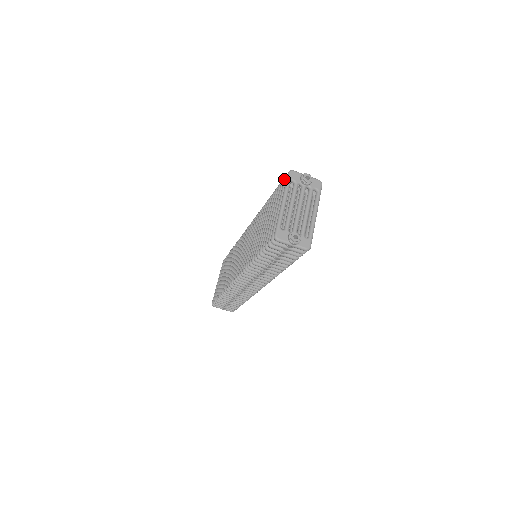
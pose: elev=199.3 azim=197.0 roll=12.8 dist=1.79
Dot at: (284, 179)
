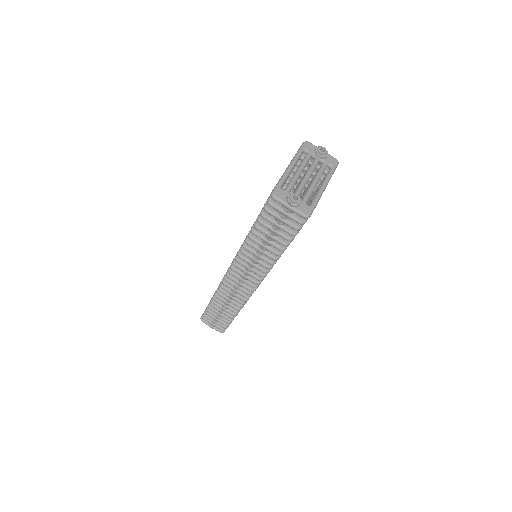
Dot at: occluded
